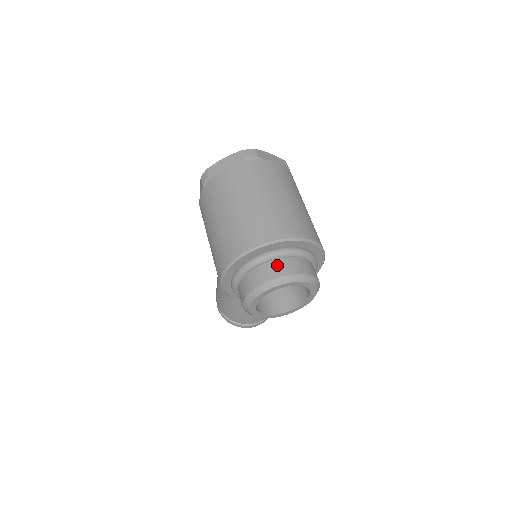
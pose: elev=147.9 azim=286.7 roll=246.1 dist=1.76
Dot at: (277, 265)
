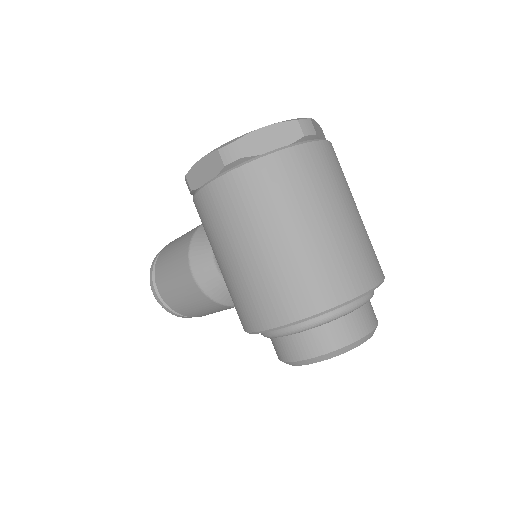
Dot at: (356, 320)
